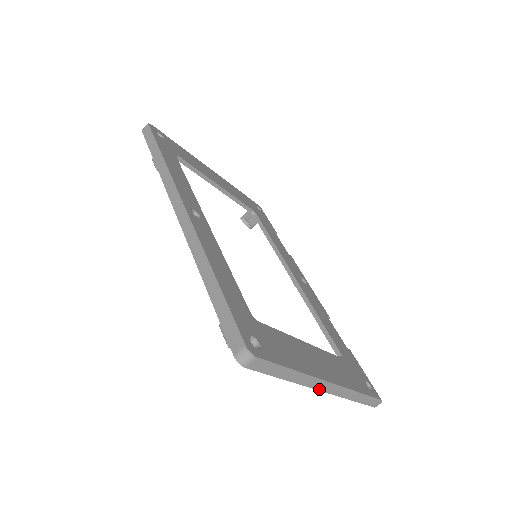
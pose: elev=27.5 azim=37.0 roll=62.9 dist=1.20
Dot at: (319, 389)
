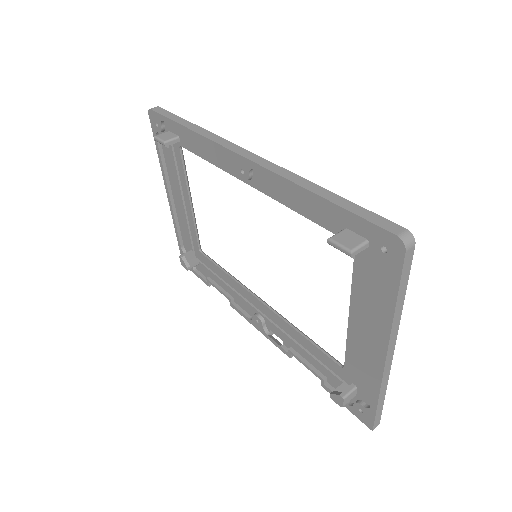
Dot at: (388, 351)
